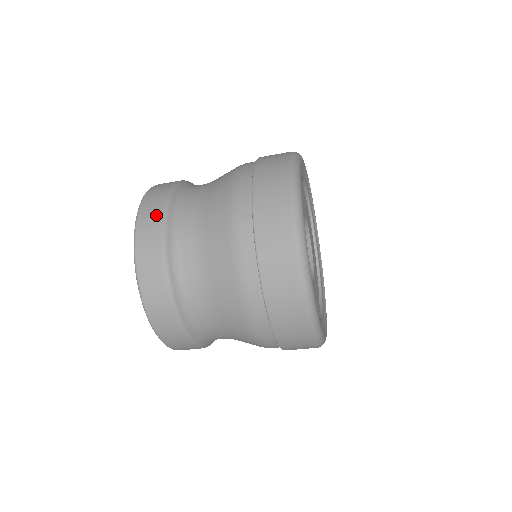
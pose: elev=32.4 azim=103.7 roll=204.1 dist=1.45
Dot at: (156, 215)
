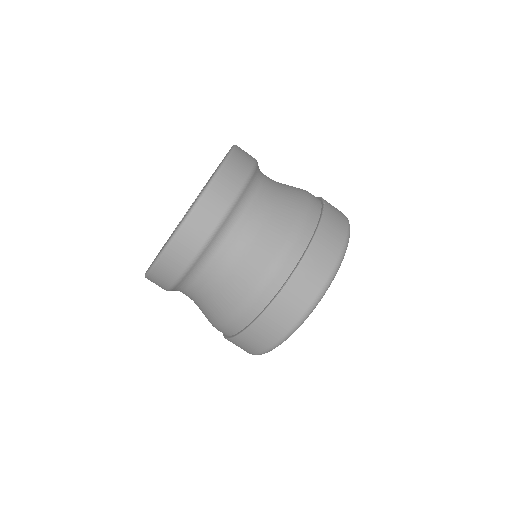
Dot at: (248, 162)
